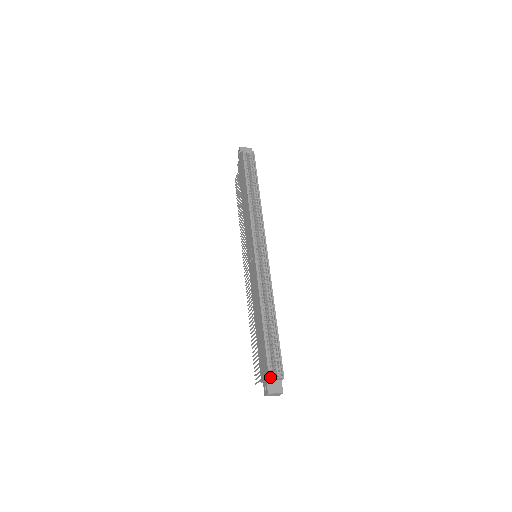
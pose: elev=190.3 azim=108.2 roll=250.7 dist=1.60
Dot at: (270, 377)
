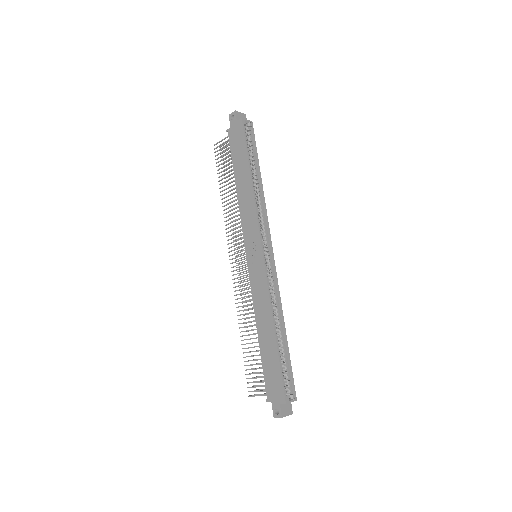
Dot at: (287, 402)
